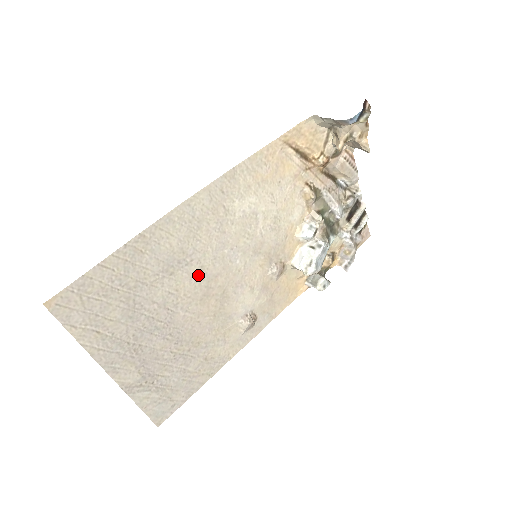
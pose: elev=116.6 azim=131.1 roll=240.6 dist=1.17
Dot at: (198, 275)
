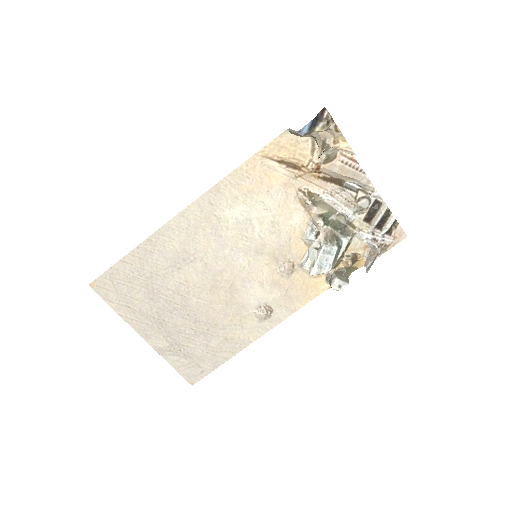
Dot at: (204, 270)
